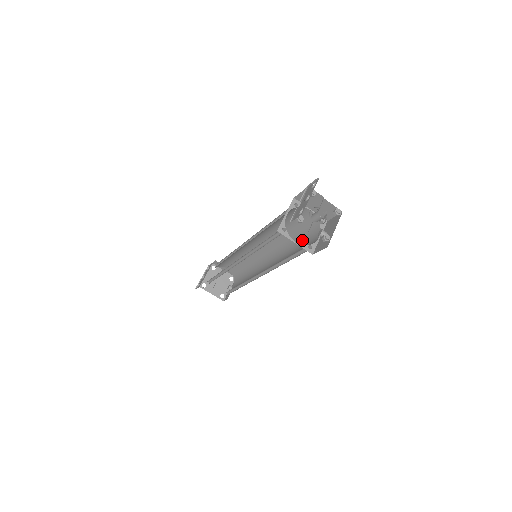
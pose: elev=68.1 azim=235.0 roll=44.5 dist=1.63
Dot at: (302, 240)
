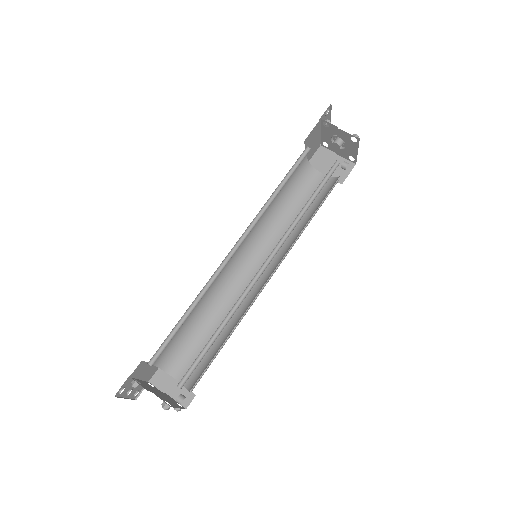
Dot at: (319, 205)
